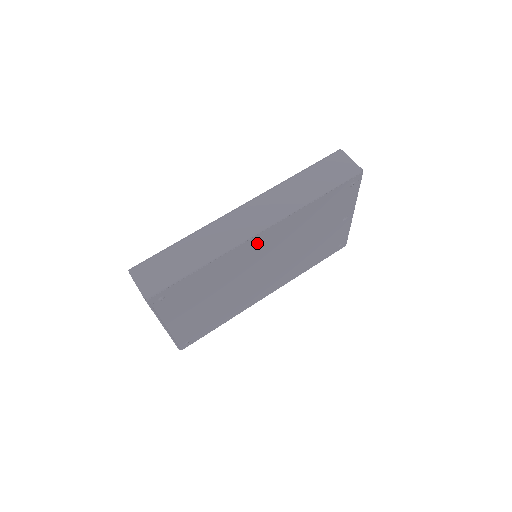
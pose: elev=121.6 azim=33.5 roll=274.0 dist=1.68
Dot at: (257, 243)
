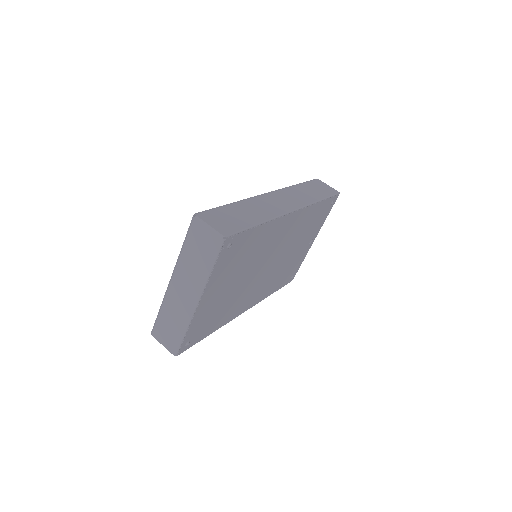
Dot at: (285, 224)
